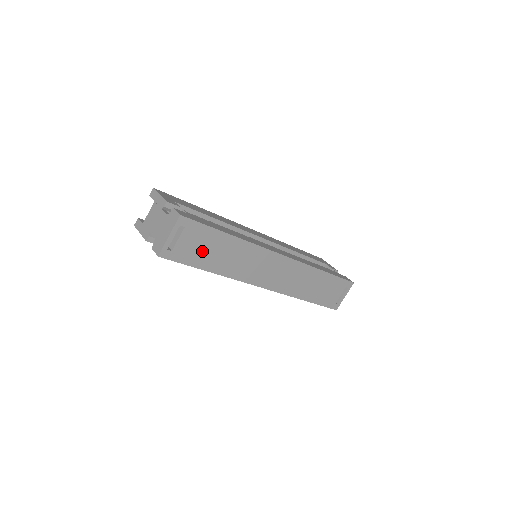
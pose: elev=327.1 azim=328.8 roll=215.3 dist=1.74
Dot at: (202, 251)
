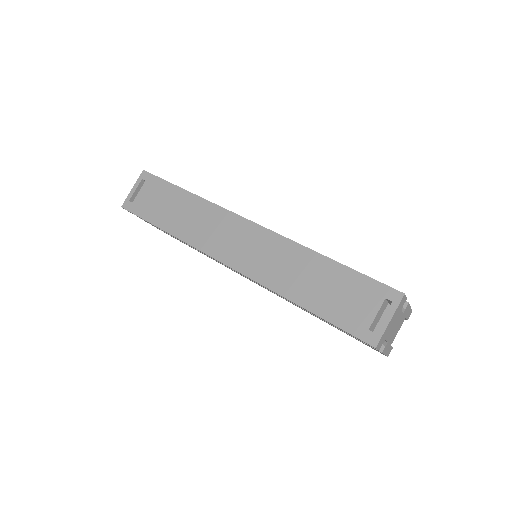
Dot at: (158, 206)
